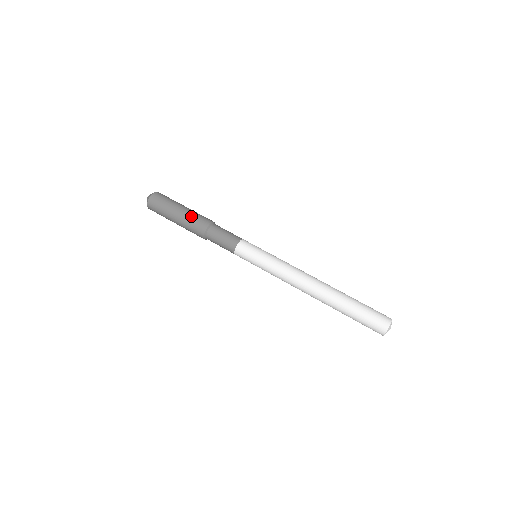
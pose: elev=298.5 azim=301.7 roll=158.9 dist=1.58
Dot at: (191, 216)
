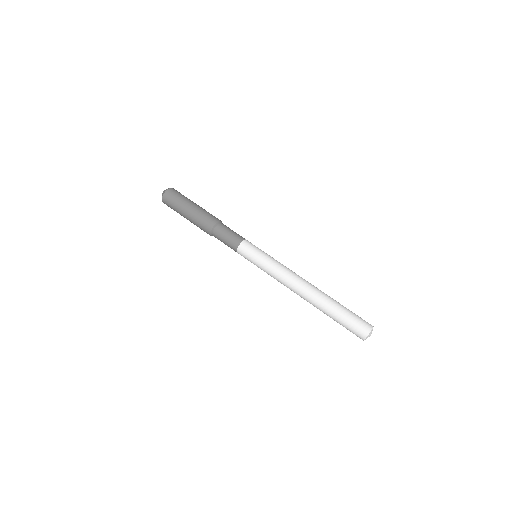
Dot at: (204, 211)
